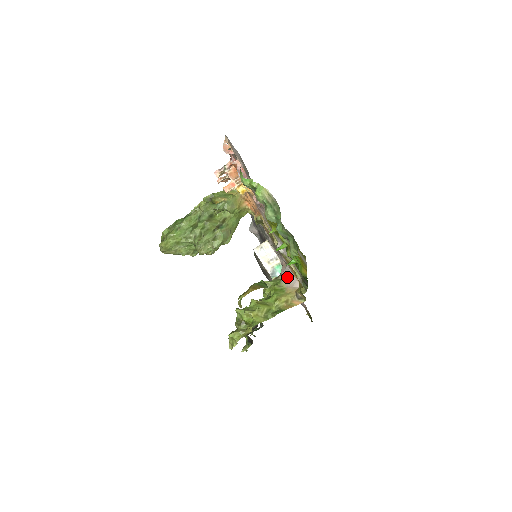
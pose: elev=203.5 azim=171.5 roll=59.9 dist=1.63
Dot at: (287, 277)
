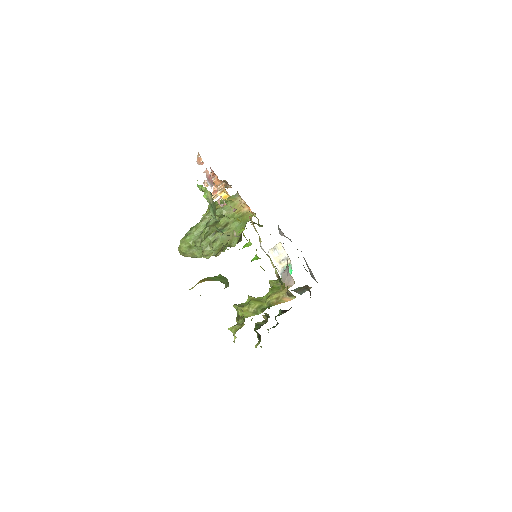
Dot at: (285, 275)
